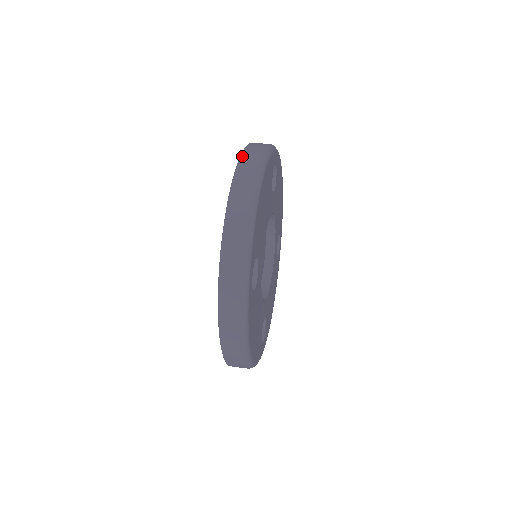
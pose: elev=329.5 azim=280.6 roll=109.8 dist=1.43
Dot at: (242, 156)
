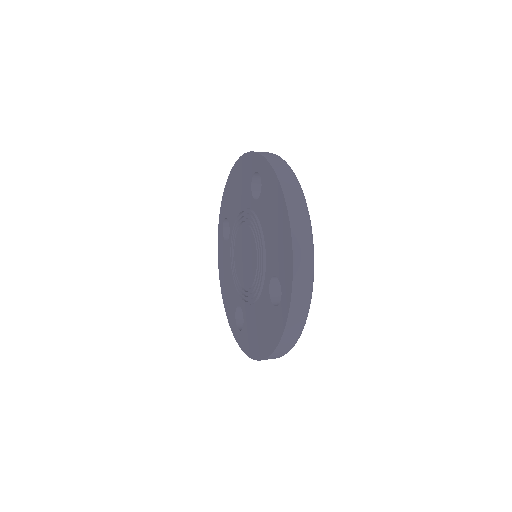
Dot at: (227, 182)
